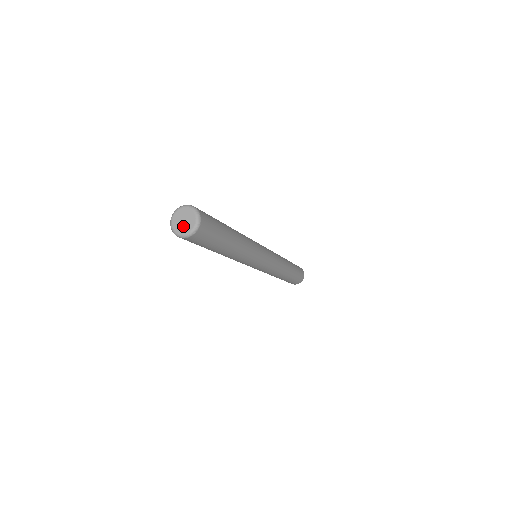
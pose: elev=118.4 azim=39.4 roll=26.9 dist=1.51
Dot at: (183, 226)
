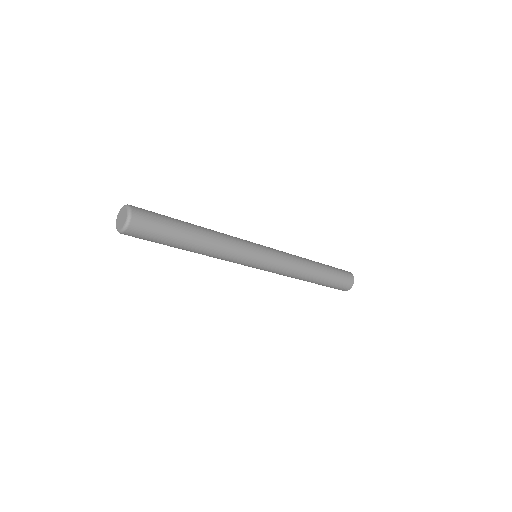
Dot at: (119, 221)
